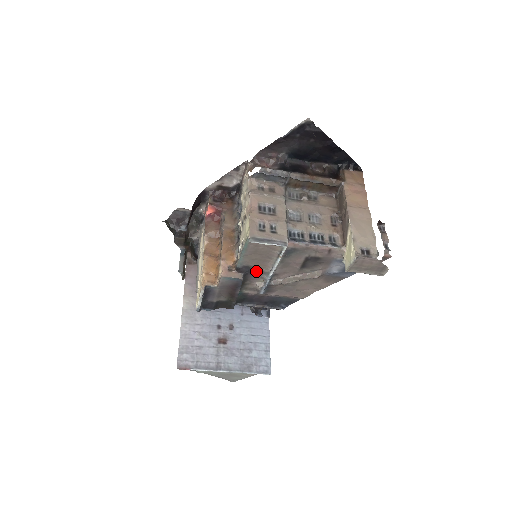
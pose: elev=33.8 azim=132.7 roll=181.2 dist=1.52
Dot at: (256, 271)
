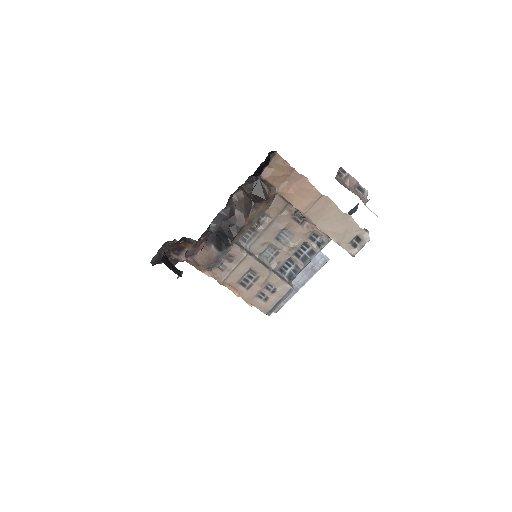
Dot at: occluded
